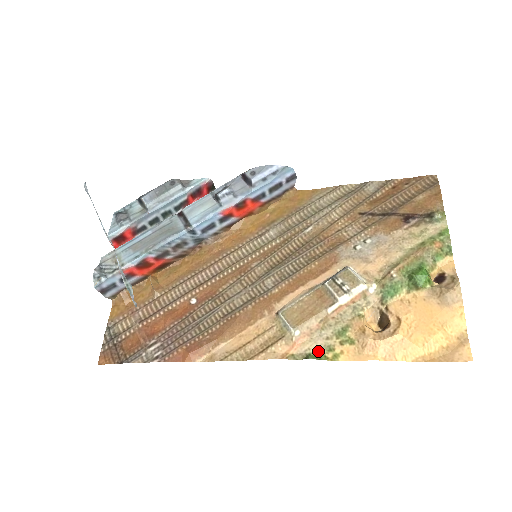
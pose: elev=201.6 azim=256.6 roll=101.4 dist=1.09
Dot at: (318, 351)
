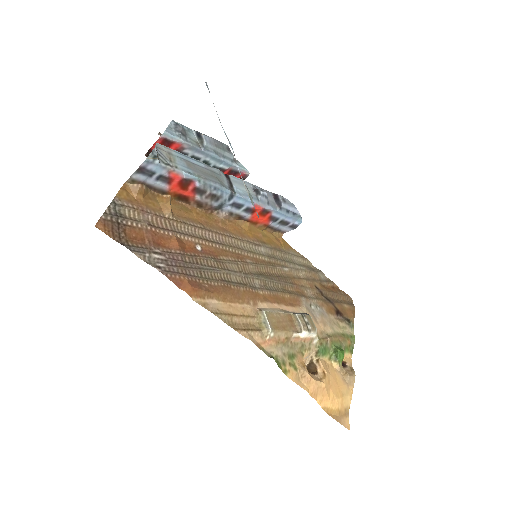
Dot at: (278, 359)
